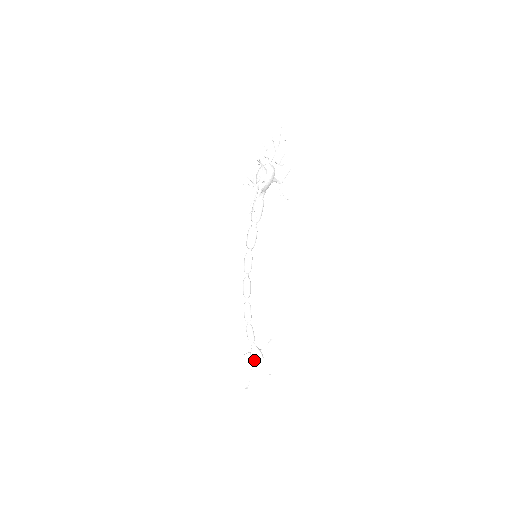
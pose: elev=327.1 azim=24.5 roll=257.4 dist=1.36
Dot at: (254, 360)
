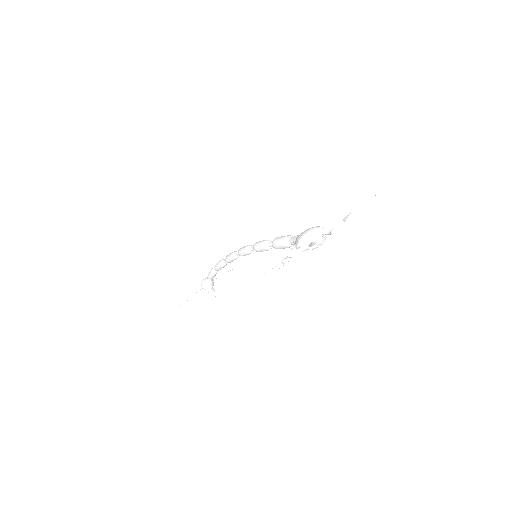
Dot at: (203, 288)
